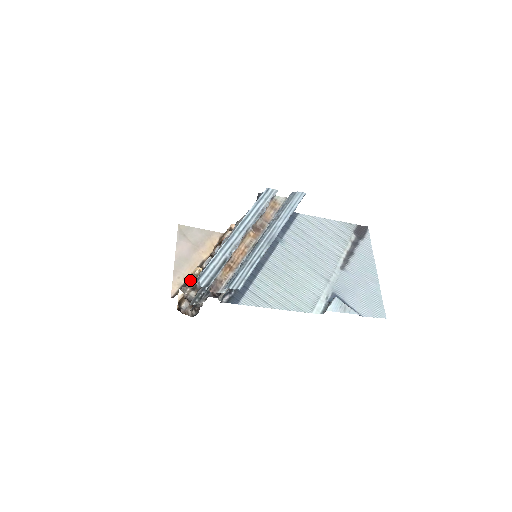
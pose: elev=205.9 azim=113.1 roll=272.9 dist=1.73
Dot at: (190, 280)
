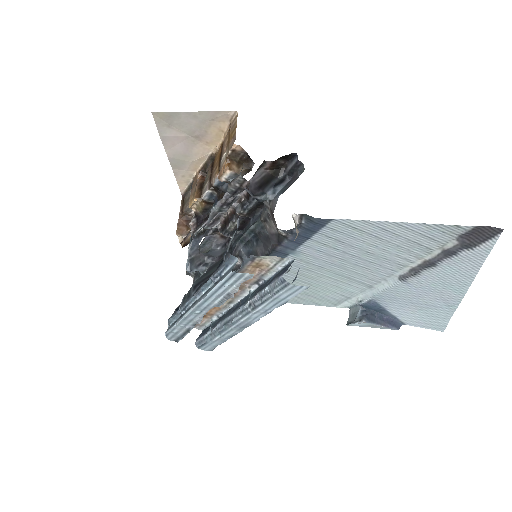
Dot at: occluded
